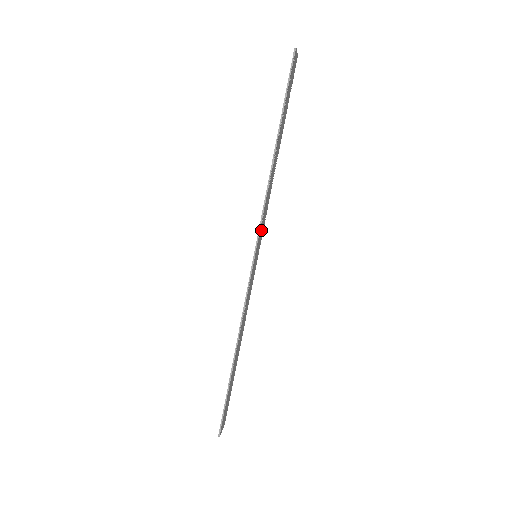
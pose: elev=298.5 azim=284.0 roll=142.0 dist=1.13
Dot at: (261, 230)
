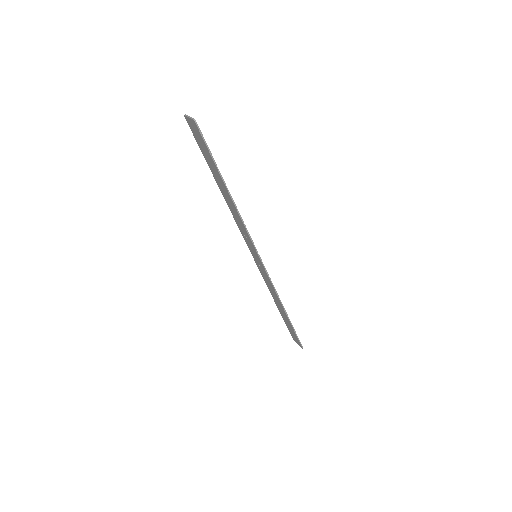
Dot at: (250, 241)
